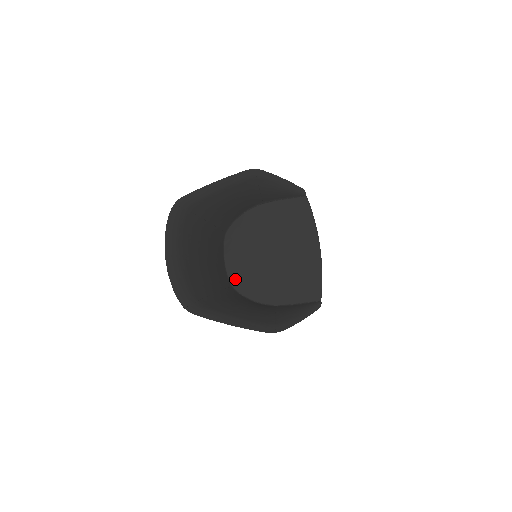
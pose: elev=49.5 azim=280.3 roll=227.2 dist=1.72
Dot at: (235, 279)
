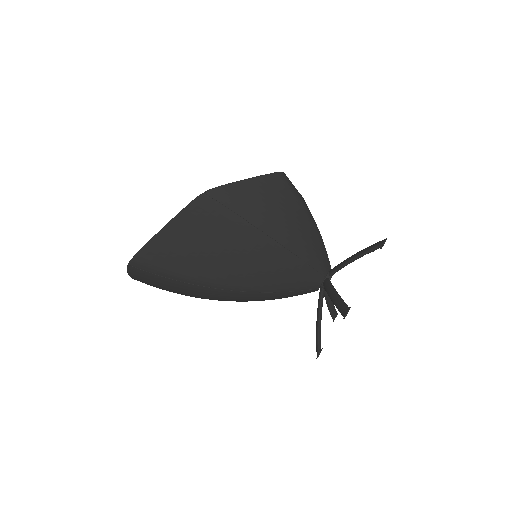
Dot at: occluded
